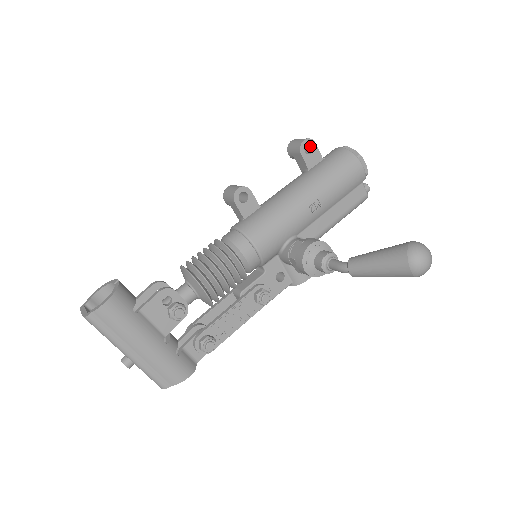
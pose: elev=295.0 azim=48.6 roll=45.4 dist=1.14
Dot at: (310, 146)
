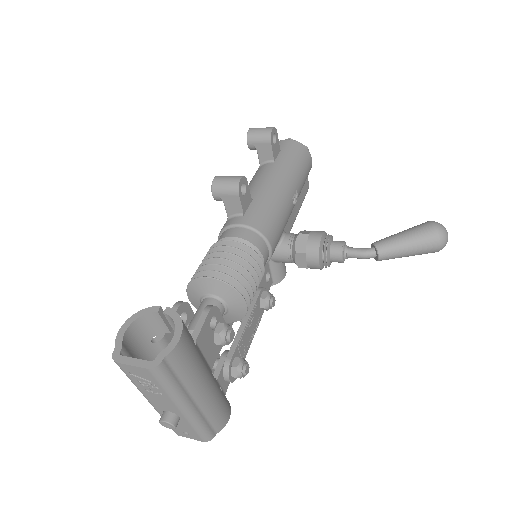
Dot at: occluded
